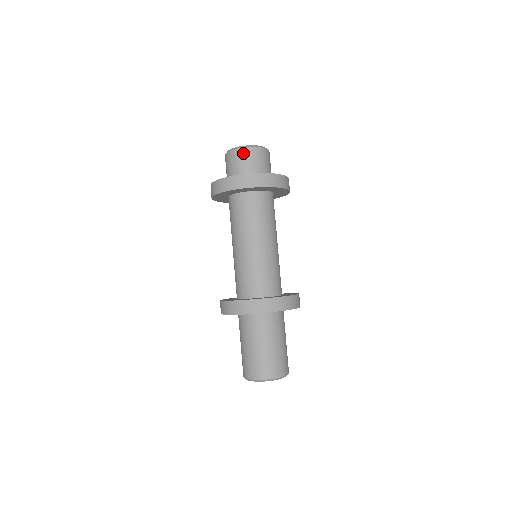
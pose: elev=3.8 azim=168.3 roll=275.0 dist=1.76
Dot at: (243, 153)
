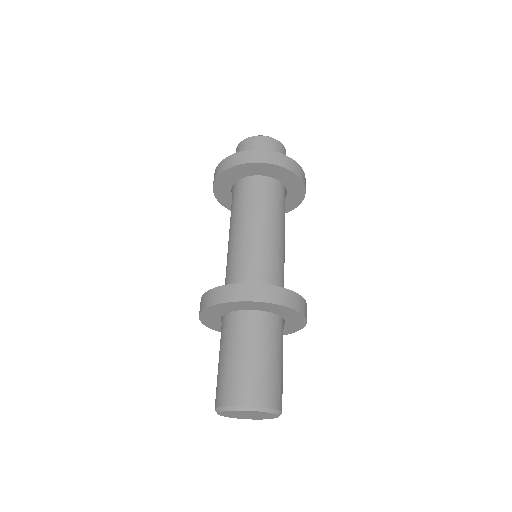
Dot at: (267, 141)
